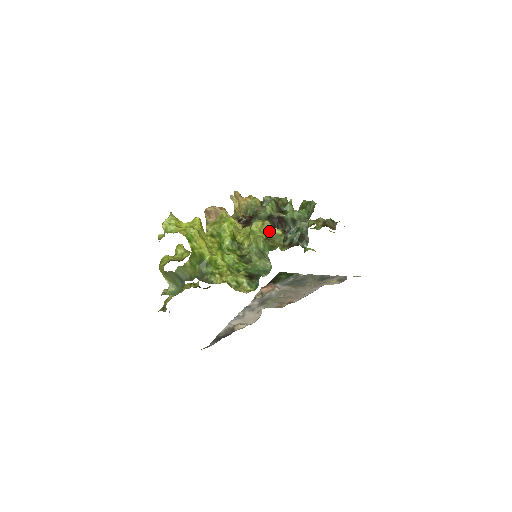
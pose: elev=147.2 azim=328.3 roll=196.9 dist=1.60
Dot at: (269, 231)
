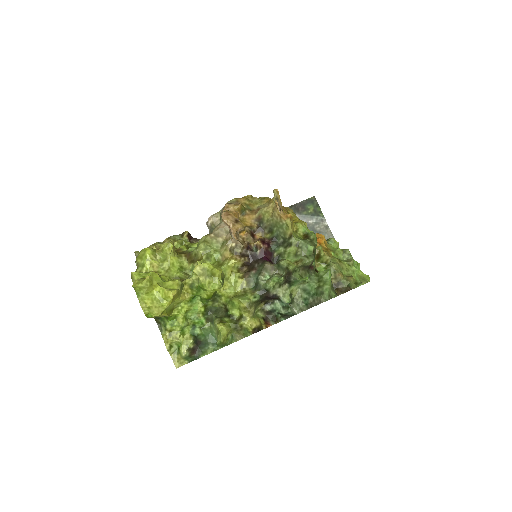
Dot at: (243, 320)
